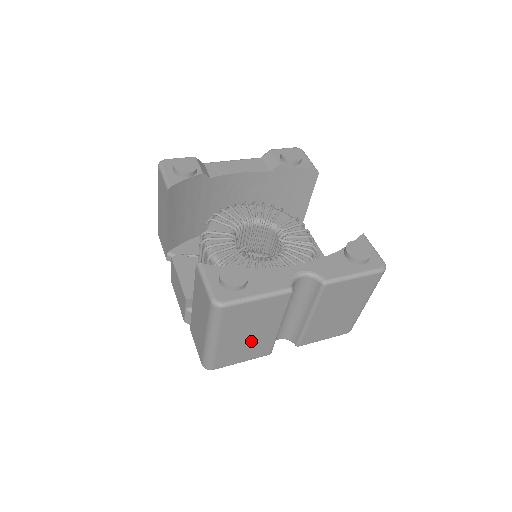
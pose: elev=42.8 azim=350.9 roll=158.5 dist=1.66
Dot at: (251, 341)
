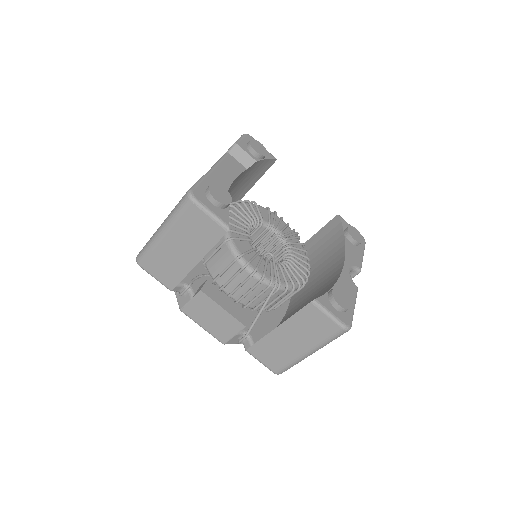
Dot at: occluded
